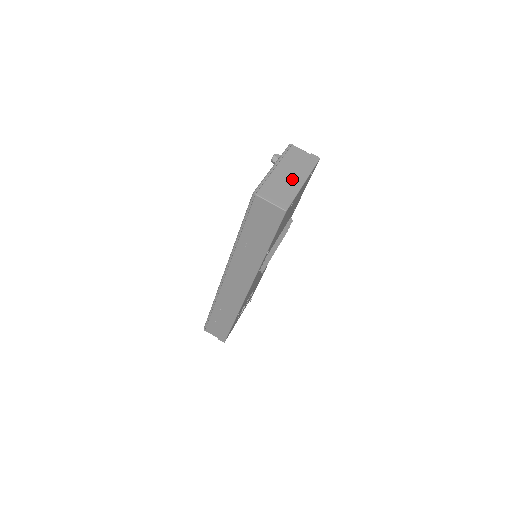
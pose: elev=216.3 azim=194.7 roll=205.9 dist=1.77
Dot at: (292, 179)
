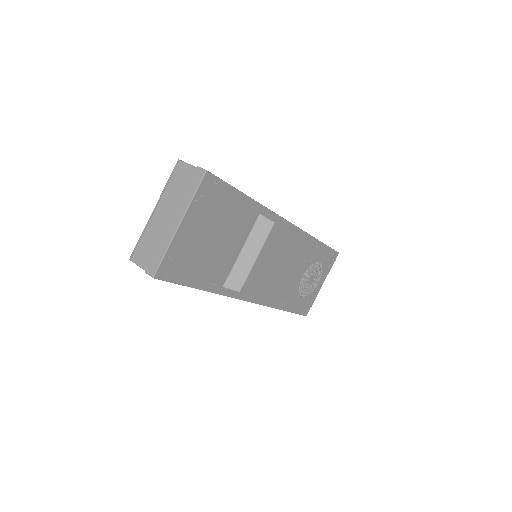
Dot at: (168, 223)
